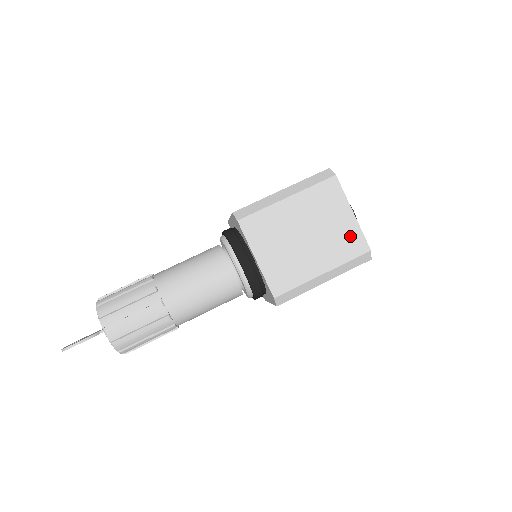
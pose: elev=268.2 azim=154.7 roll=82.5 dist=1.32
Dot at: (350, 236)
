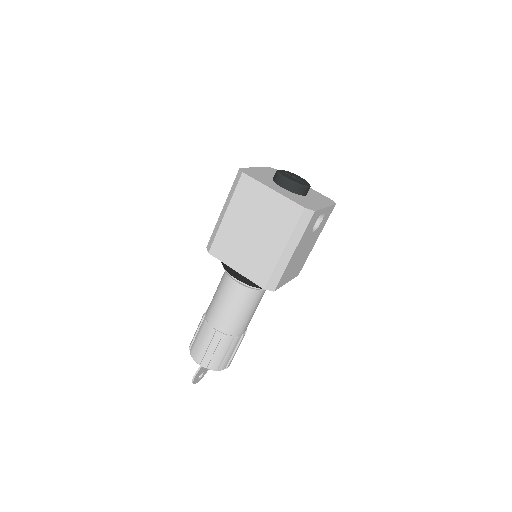
Dot at: (282, 209)
